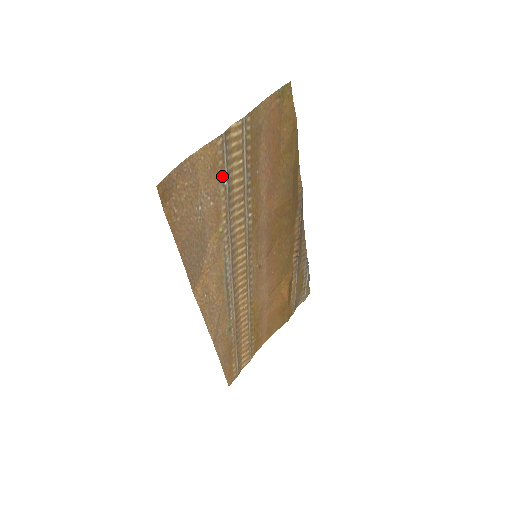
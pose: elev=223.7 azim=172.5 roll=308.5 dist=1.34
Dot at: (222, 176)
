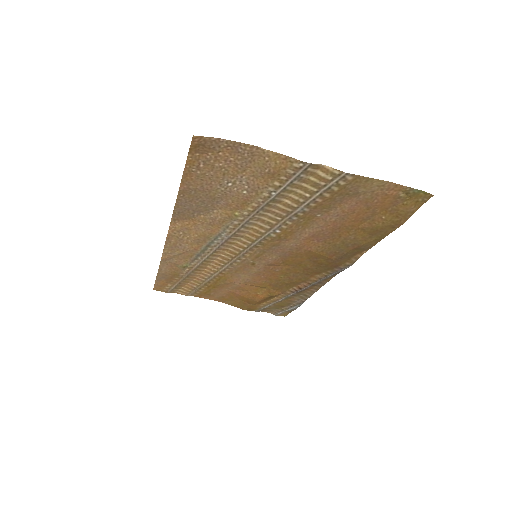
Dot at: (275, 186)
